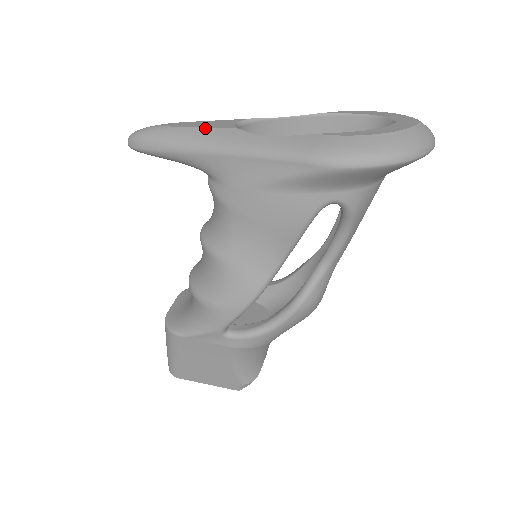
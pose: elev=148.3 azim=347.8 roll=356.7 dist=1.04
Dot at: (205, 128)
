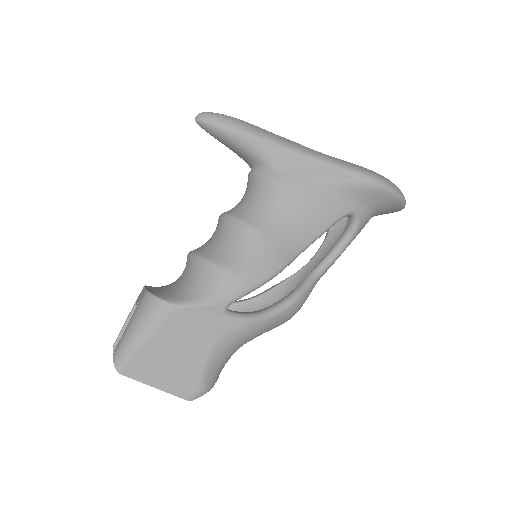
Dot at: (273, 133)
